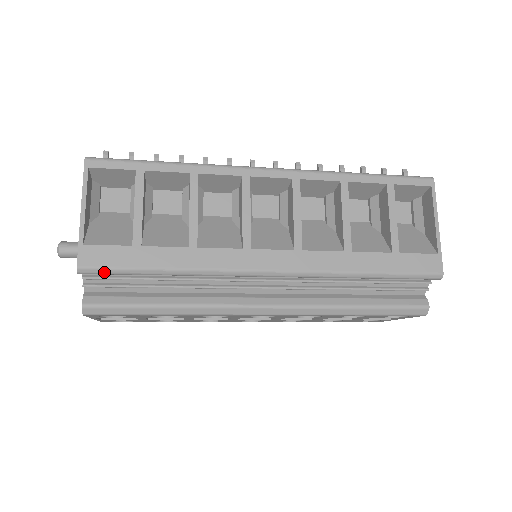
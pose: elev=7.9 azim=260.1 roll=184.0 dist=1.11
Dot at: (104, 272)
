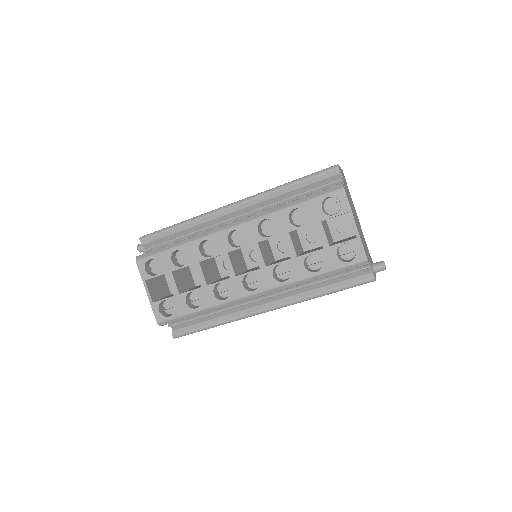
Dot at: (151, 235)
